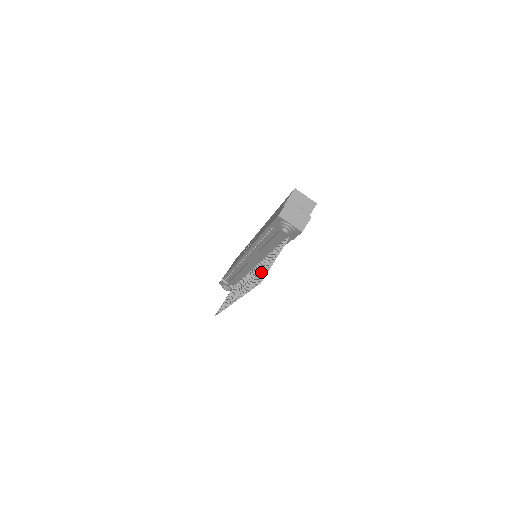
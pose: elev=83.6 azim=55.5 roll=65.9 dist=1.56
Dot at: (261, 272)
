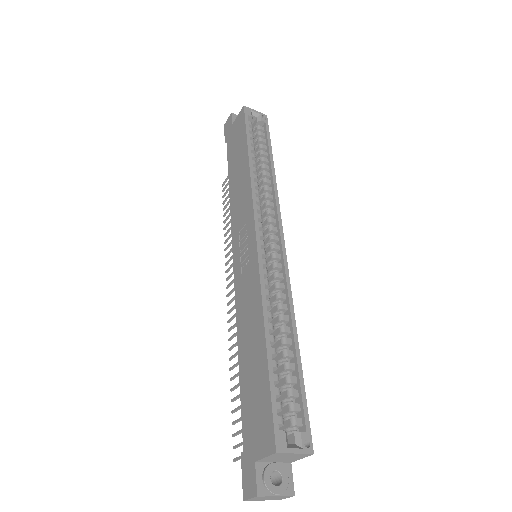
Dot at: occluded
